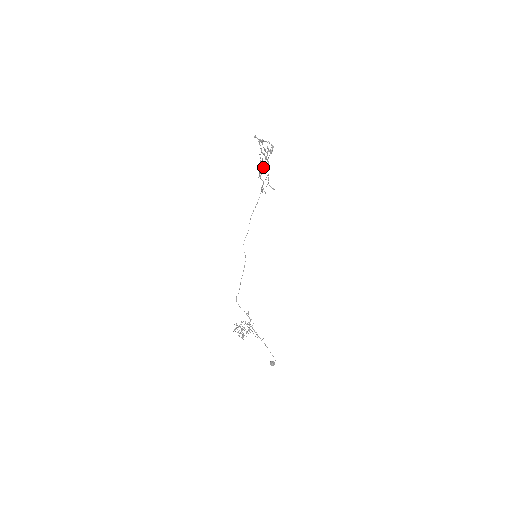
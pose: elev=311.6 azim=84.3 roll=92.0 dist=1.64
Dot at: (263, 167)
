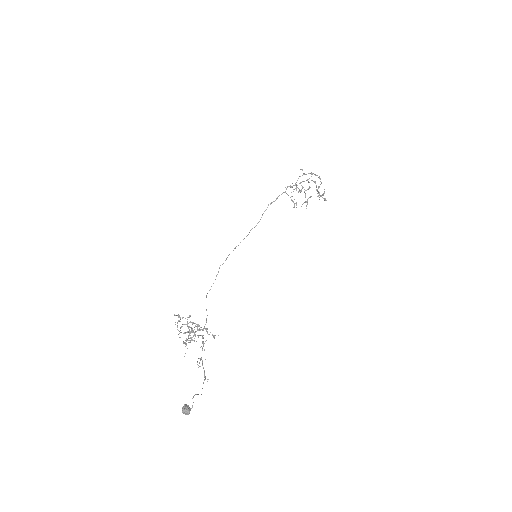
Dot at: (302, 186)
